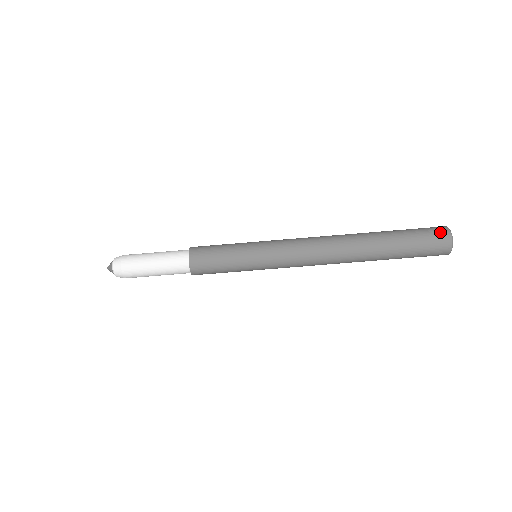
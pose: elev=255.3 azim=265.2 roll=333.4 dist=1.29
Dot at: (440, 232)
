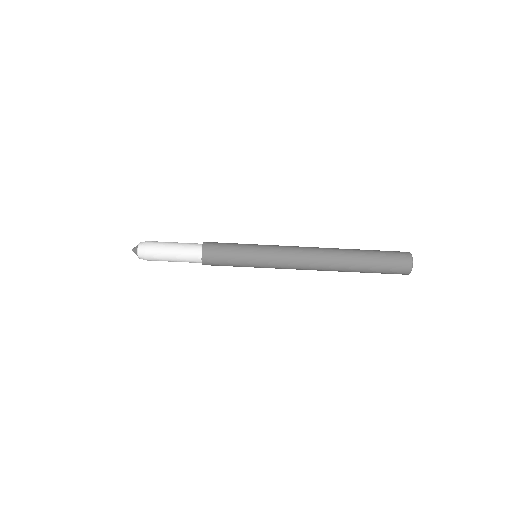
Dot at: (404, 258)
